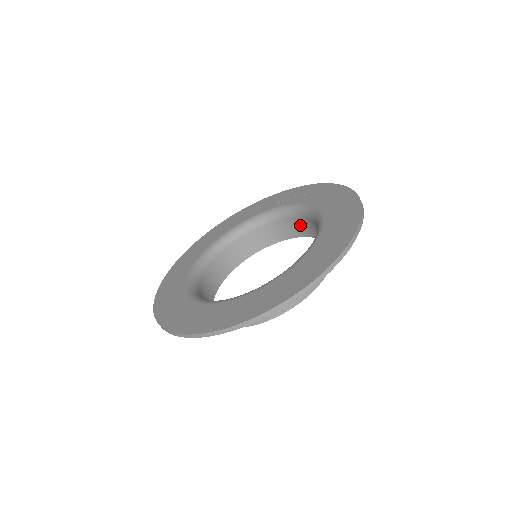
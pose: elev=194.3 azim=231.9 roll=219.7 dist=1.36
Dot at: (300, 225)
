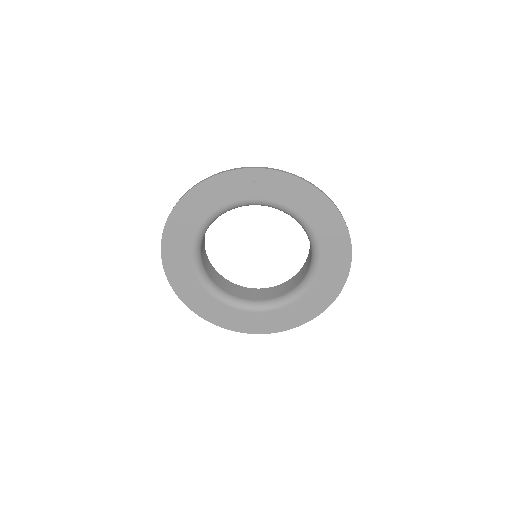
Dot at: occluded
